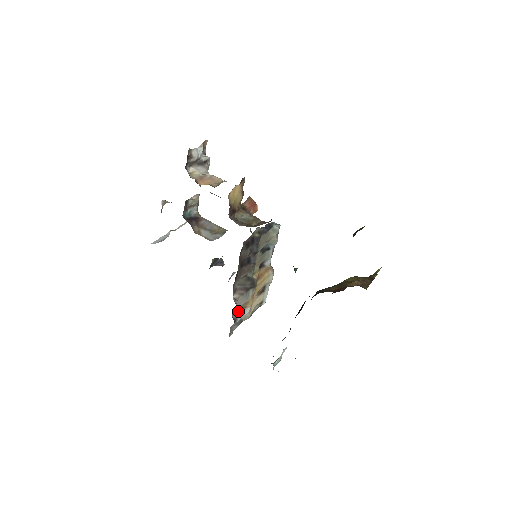
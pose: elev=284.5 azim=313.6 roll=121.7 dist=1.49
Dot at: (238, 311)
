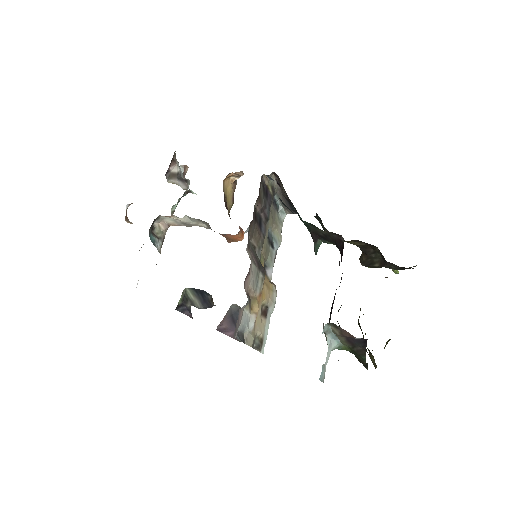
Dot at: occluded
